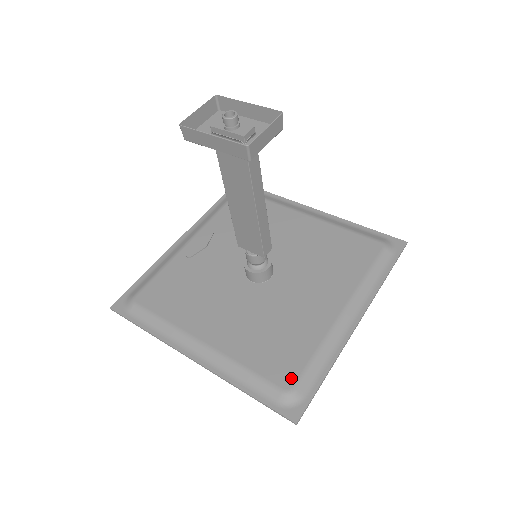
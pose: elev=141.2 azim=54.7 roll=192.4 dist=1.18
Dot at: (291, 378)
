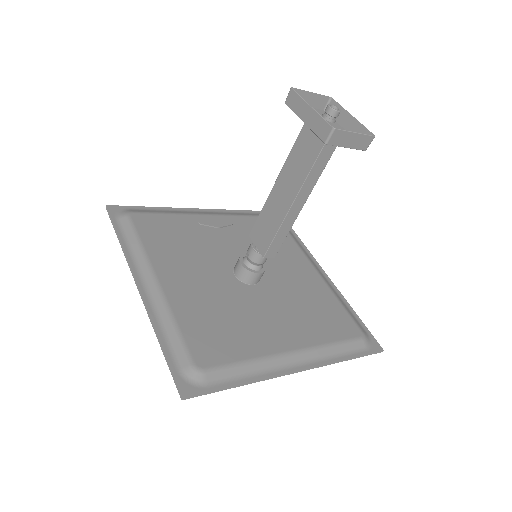
Dot at: (209, 361)
